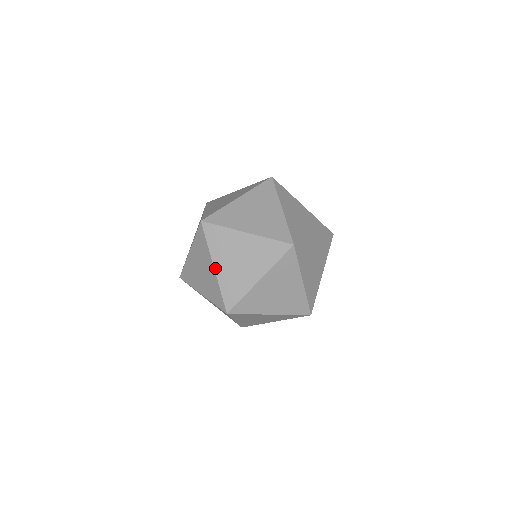
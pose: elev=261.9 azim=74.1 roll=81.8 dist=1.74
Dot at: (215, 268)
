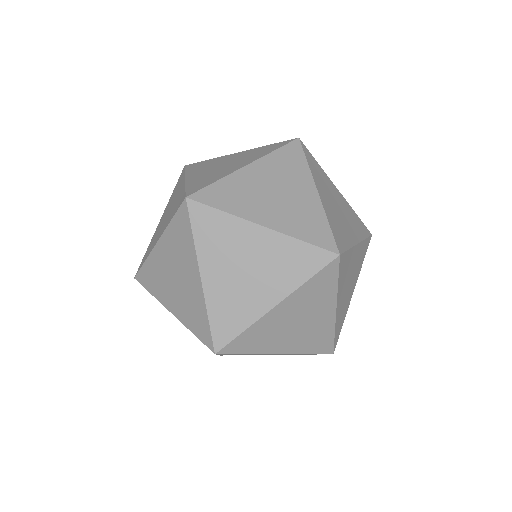
Dot at: (202, 278)
